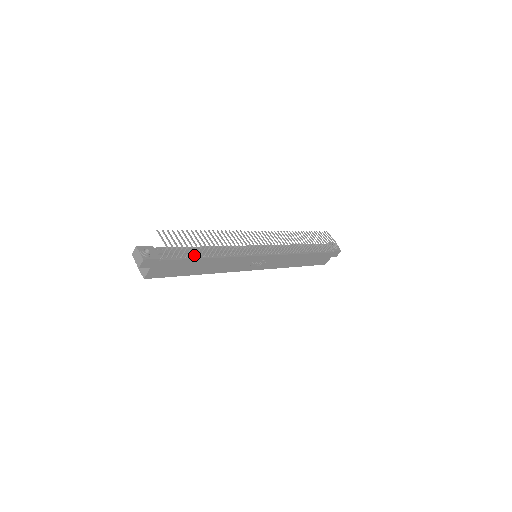
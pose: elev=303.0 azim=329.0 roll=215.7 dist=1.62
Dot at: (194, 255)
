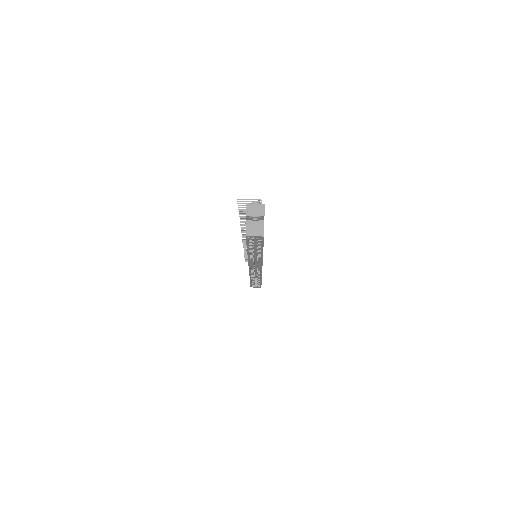
Dot at: occluded
